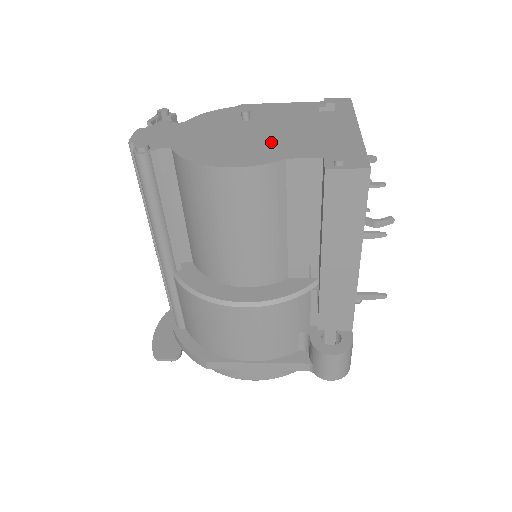
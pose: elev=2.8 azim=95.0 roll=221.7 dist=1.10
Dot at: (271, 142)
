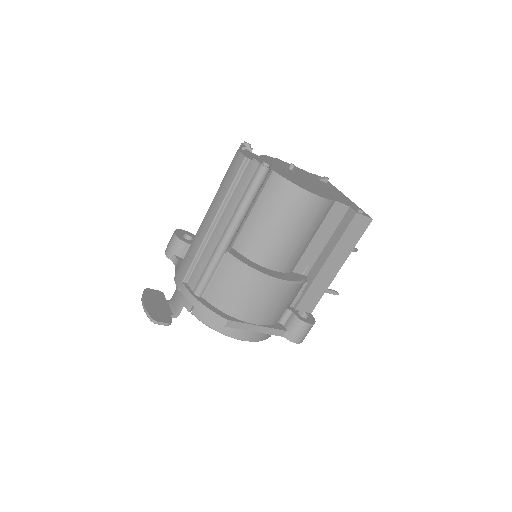
Dot at: (319, 189)
